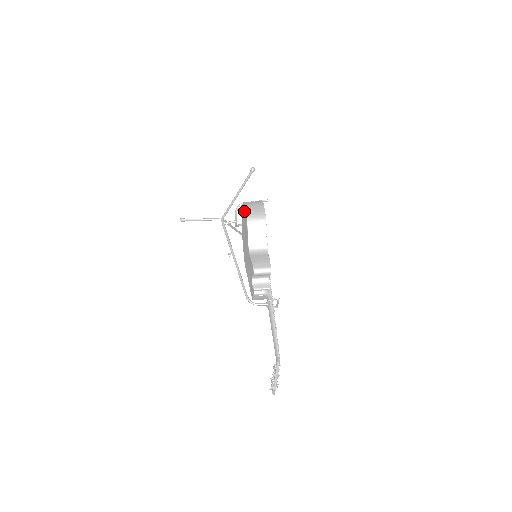
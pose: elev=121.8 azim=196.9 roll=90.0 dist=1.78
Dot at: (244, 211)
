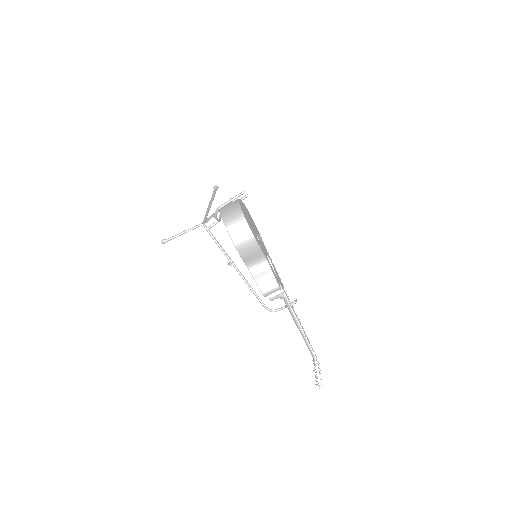
Dot at: occluded
